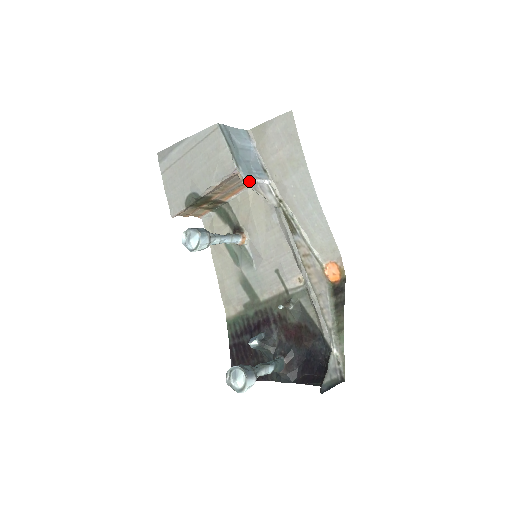
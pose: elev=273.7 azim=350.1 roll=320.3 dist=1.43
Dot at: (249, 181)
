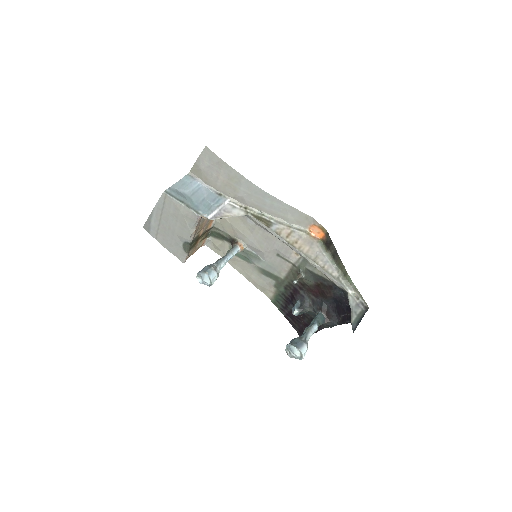
Dot at: (213, 215)
